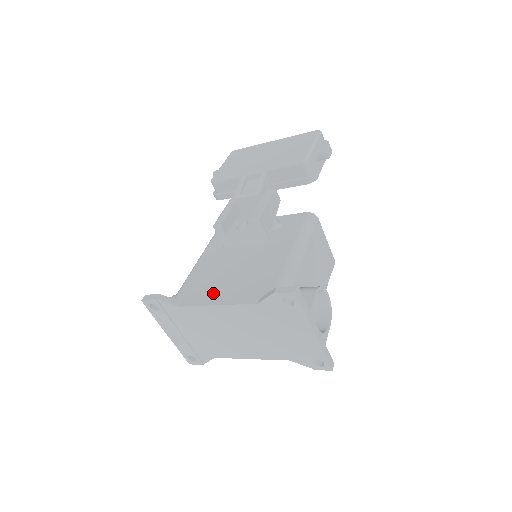
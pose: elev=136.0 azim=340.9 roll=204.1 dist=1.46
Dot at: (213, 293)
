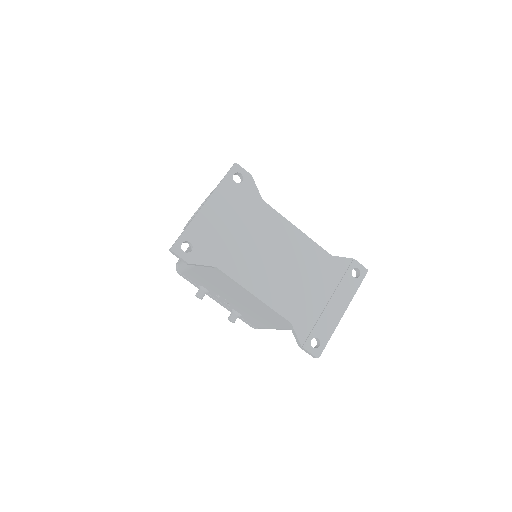
Dot at: occluded
